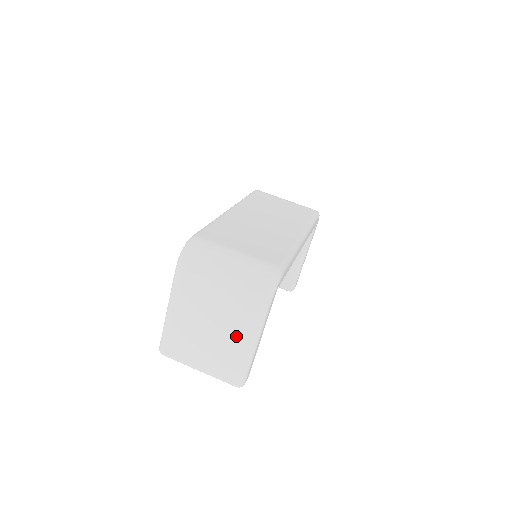
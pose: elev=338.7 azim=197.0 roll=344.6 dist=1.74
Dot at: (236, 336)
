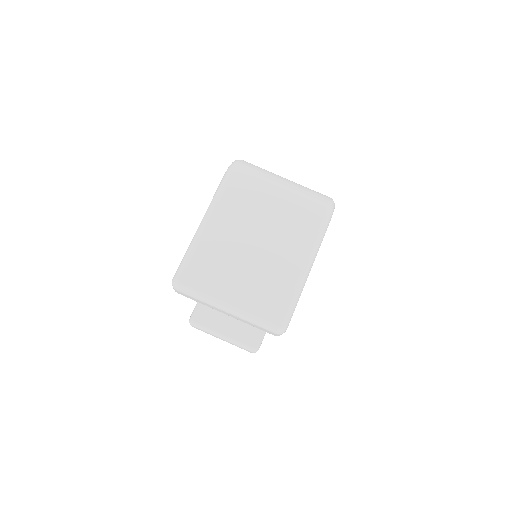
Dot at: (289, 254)
